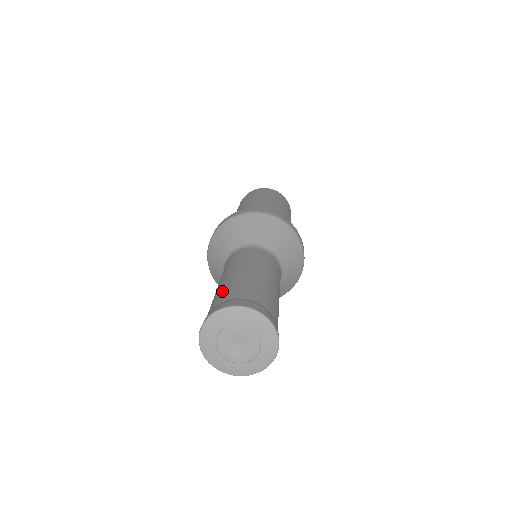
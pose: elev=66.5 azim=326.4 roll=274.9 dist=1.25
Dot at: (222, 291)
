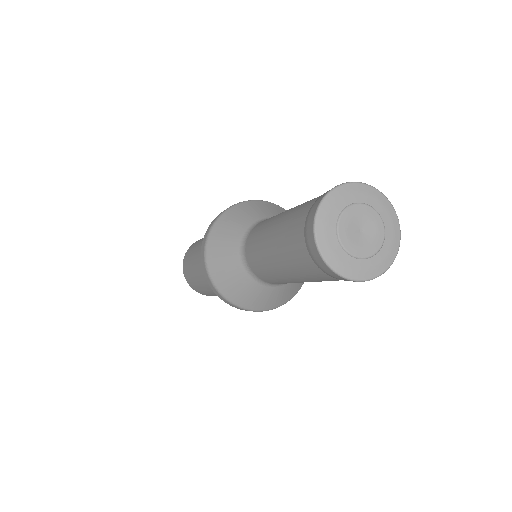
Dot at: (312, 199)
